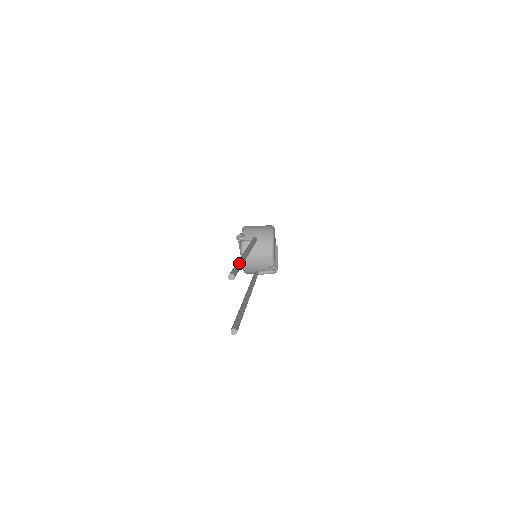
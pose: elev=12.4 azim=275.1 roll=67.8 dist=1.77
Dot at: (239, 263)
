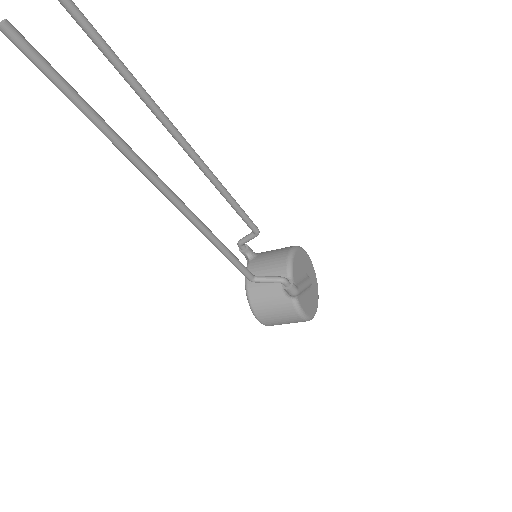
Dot at: (108, 46)
